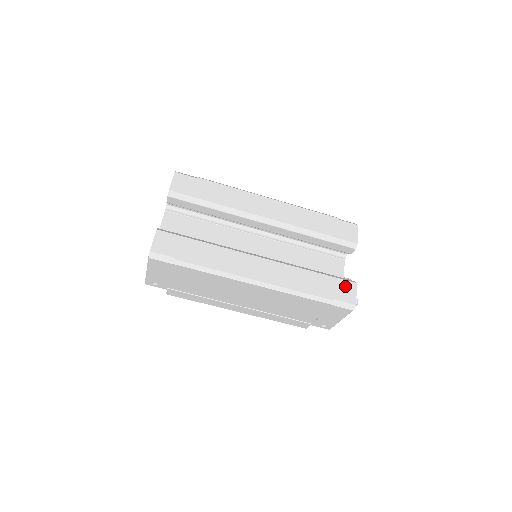
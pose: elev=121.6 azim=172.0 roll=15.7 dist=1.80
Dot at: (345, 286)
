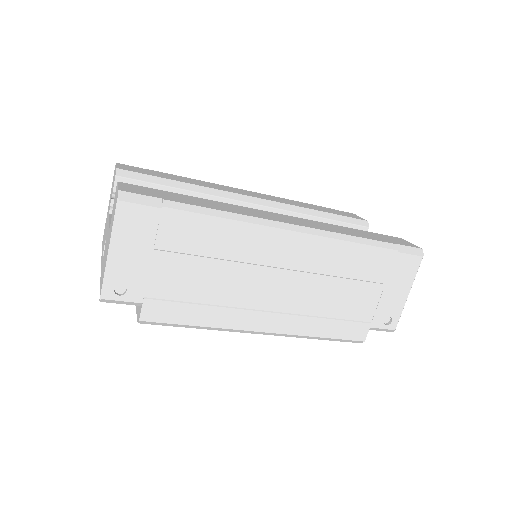
Dot at: (393, 238)
